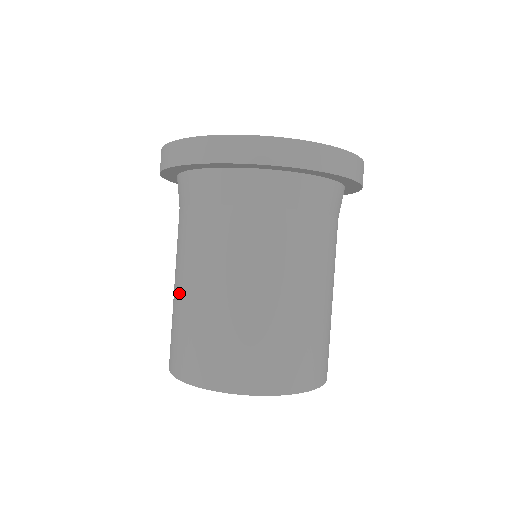
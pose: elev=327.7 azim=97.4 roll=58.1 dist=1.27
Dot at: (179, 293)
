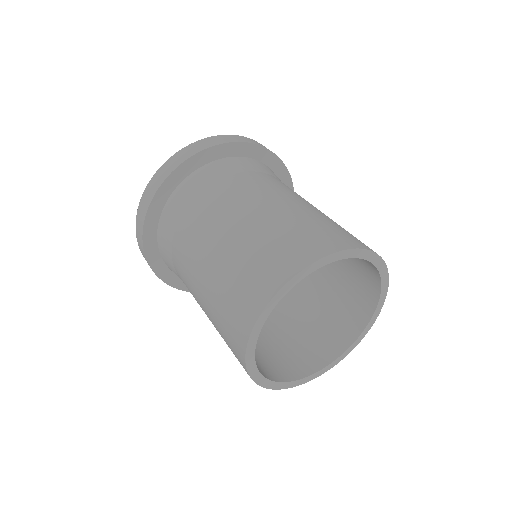
Dot at: (244, 228)
